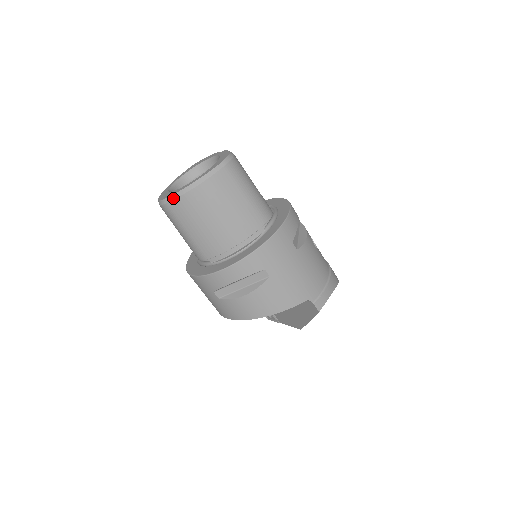
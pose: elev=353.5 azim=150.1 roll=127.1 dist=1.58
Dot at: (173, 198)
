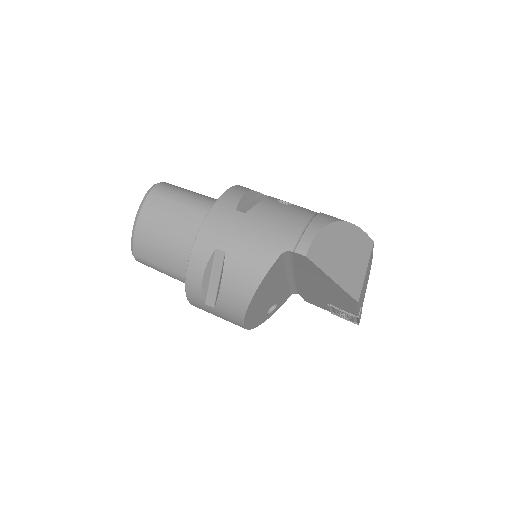
Dot at: (132, 246)
